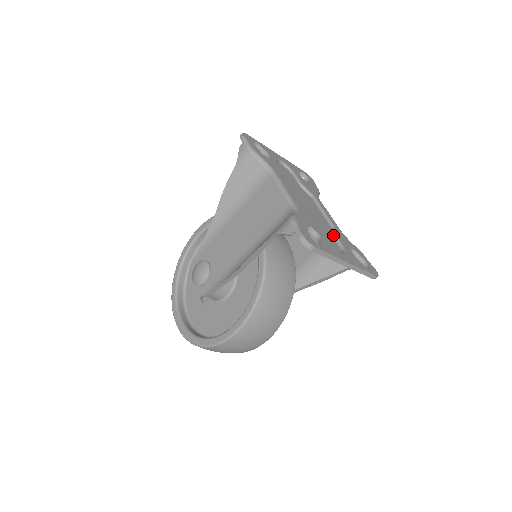
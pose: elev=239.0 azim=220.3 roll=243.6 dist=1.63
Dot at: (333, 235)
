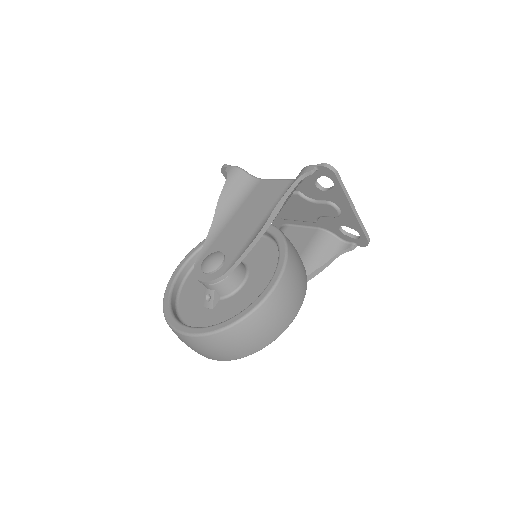
Dot at: occluded
